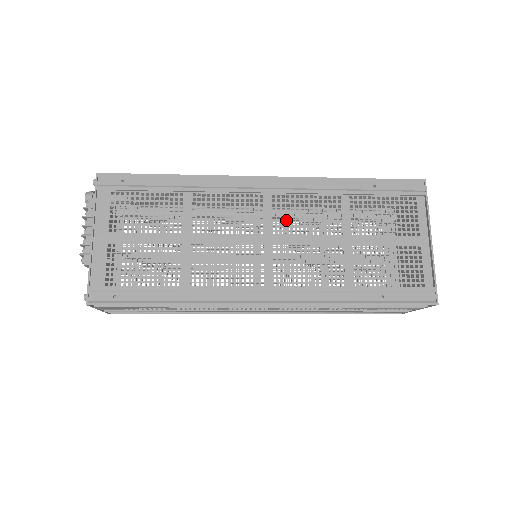
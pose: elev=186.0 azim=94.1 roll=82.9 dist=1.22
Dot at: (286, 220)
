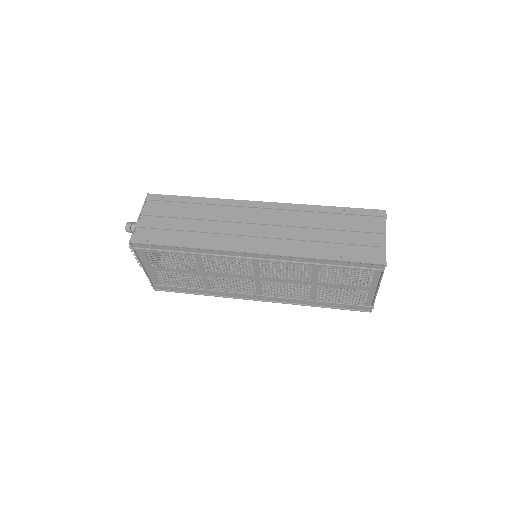
Dot at: (269, 272)
